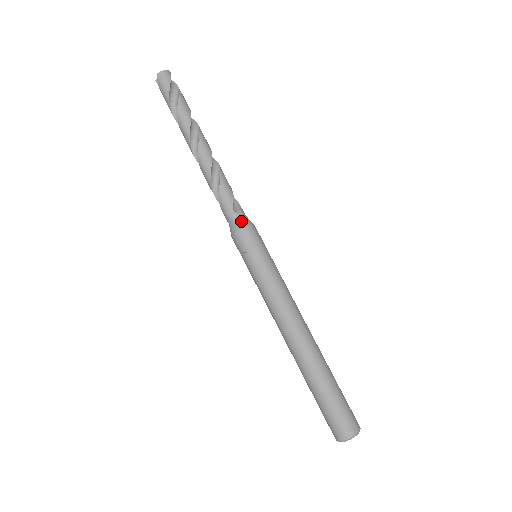
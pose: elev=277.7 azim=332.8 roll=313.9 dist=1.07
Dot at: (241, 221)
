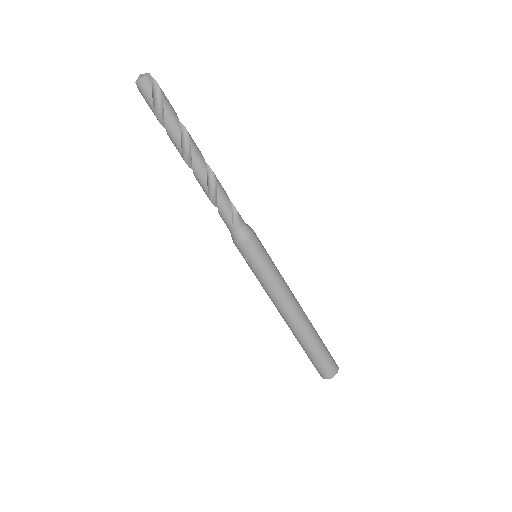
Dot at: (240, 234)
